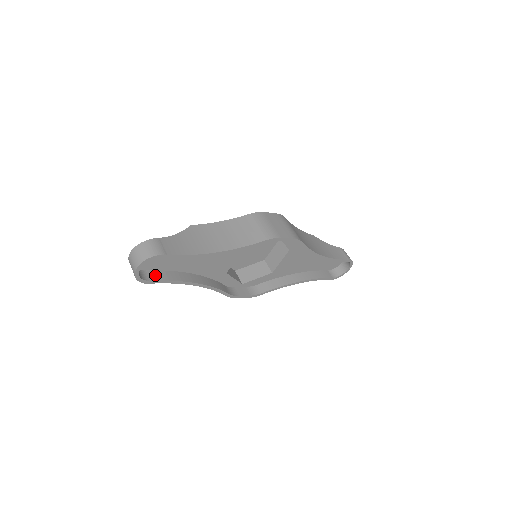
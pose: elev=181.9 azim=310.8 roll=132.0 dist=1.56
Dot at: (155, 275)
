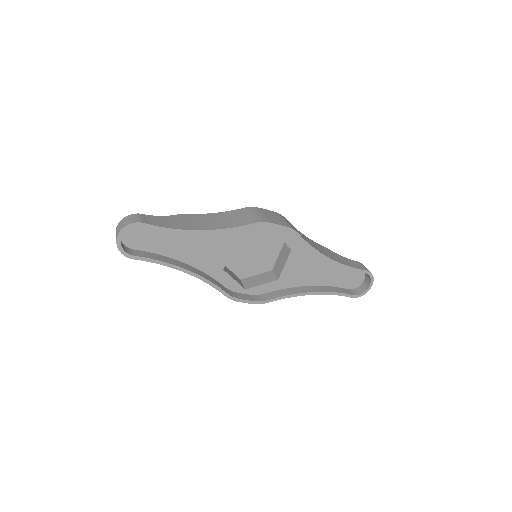
Dot at: (141, 253)
